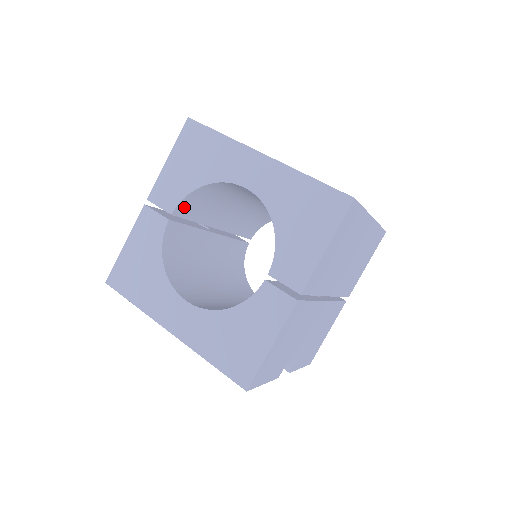
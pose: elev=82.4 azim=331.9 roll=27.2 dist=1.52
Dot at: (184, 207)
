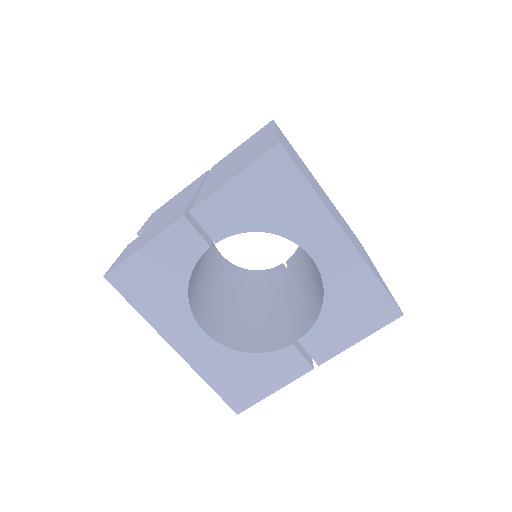
Dot at: occluded
